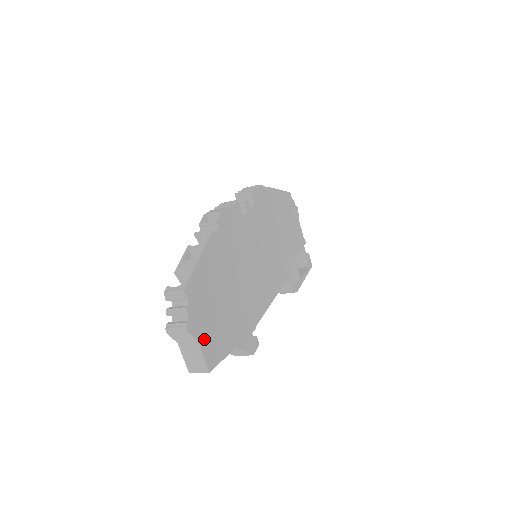
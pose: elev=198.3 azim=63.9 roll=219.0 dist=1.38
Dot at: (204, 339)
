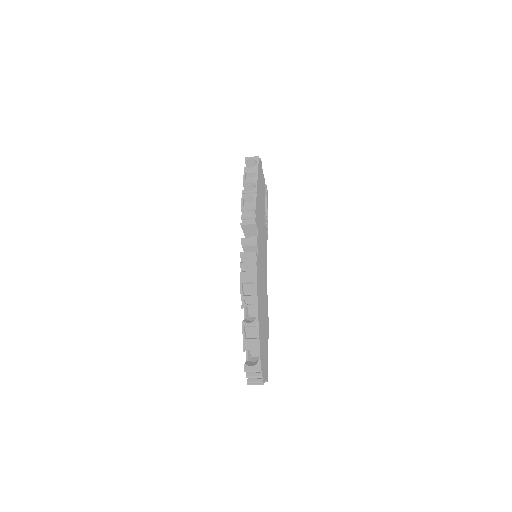
Dot at: (265, 373)
